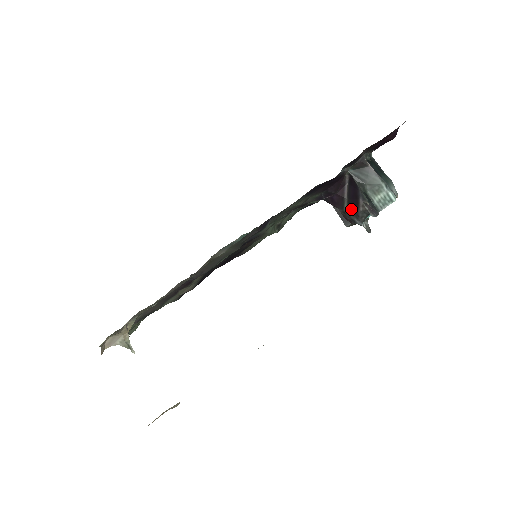
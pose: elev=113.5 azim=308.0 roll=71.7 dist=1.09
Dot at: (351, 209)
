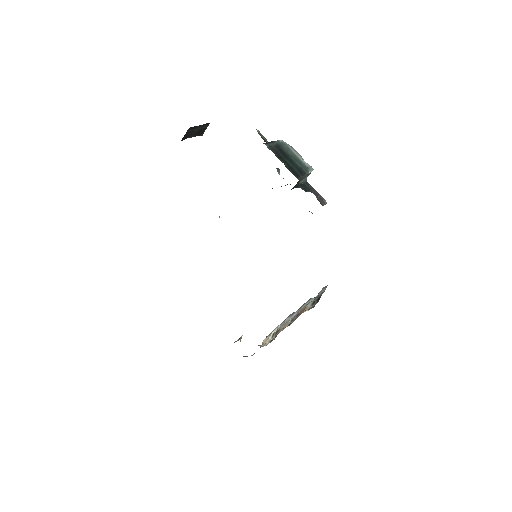
Dot at: occluded
